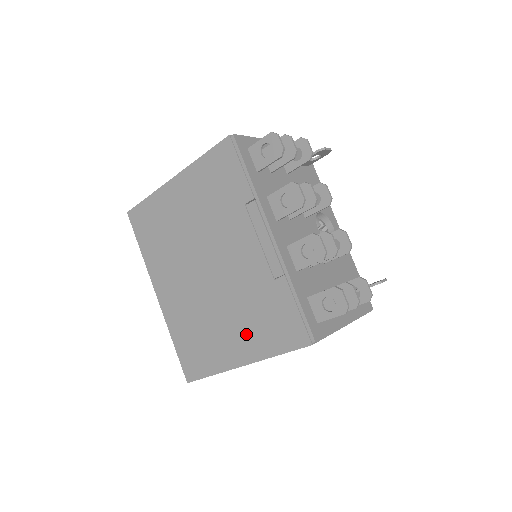
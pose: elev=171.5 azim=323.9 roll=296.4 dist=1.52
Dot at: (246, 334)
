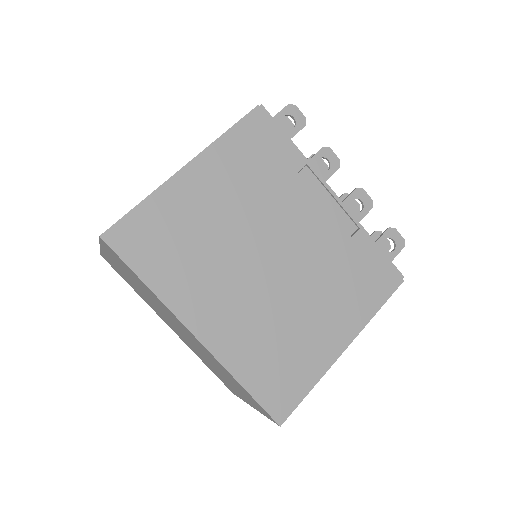
Dot at: (340, 309)
